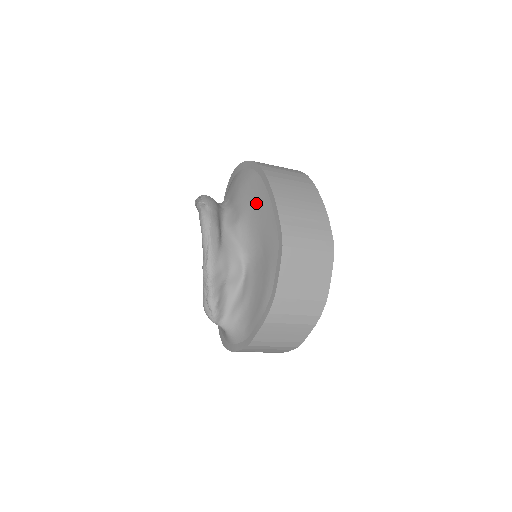
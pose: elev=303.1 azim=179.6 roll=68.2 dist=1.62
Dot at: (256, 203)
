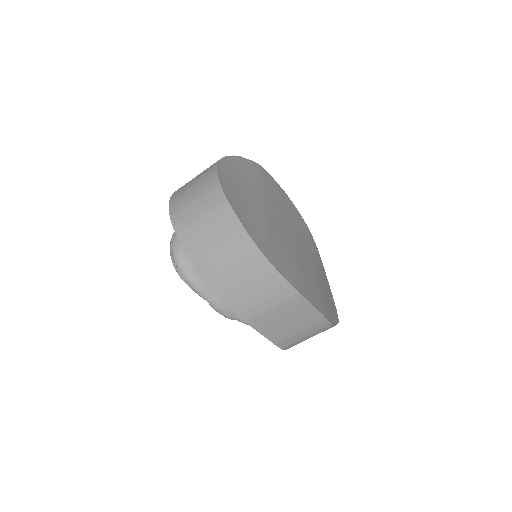
Dot at: occluded
